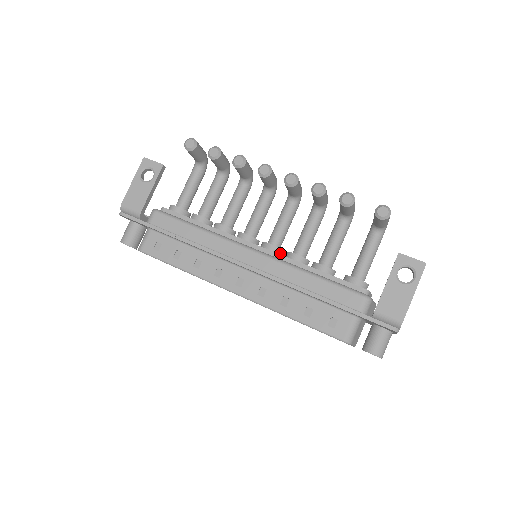
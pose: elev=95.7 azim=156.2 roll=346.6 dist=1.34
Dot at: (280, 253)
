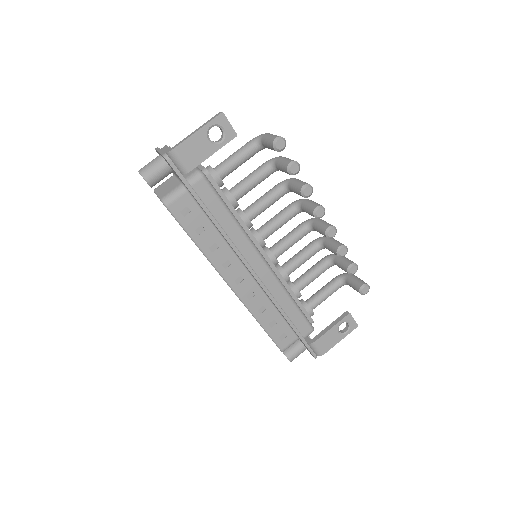
Dot at: occluded
